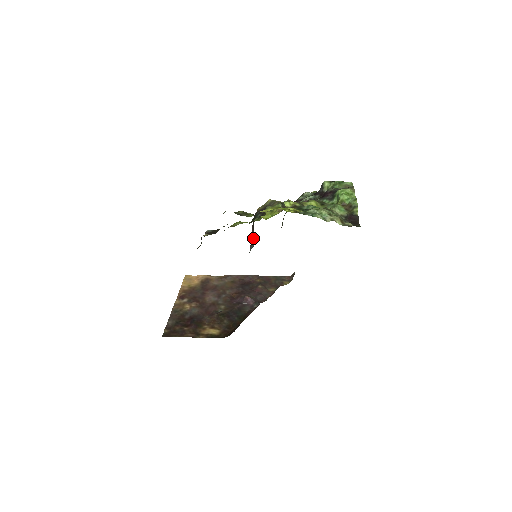
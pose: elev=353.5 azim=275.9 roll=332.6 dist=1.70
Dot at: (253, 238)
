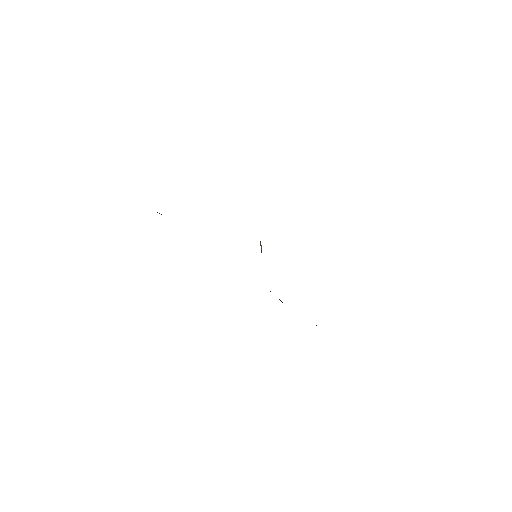
Dot at: occluded
